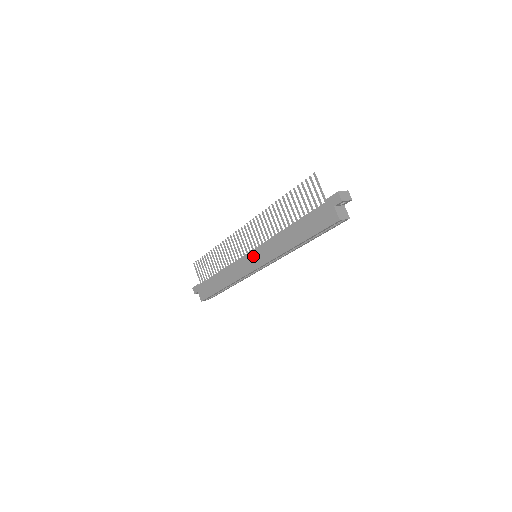
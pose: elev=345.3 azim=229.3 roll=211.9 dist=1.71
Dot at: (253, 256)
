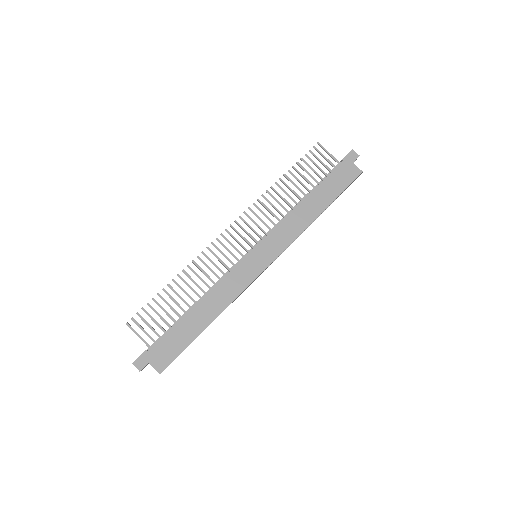
Dot at: (259, 252)
